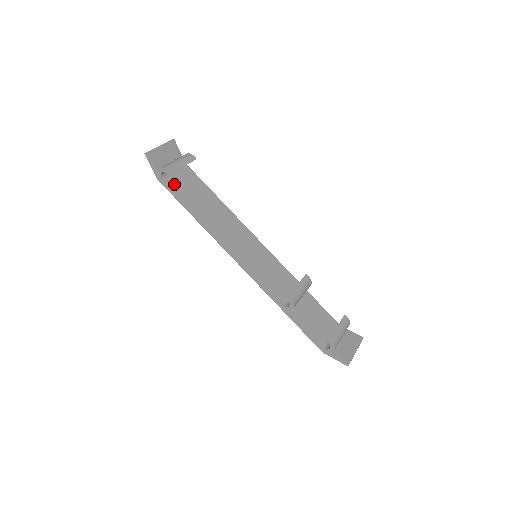
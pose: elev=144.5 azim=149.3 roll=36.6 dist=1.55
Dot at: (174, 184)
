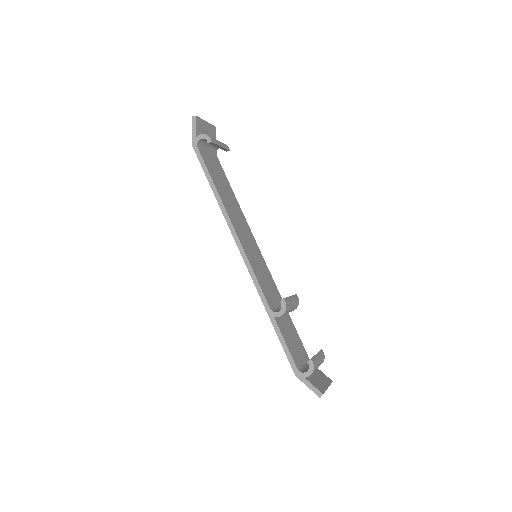
Dot at: (205, 157)
